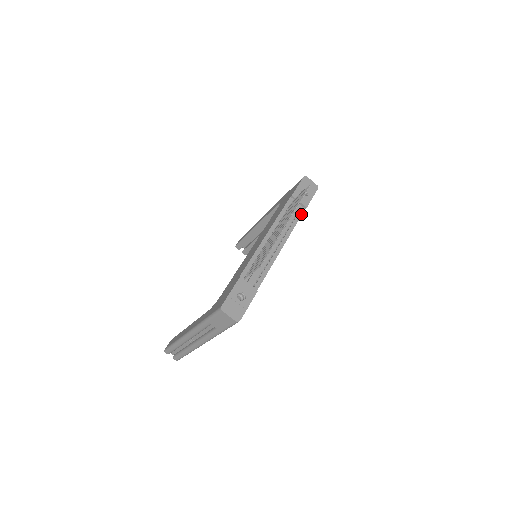
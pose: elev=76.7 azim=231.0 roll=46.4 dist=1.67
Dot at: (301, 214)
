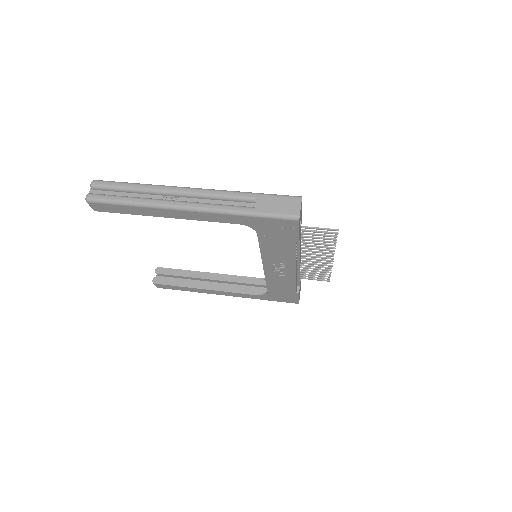
Dot at: (296, 289)
